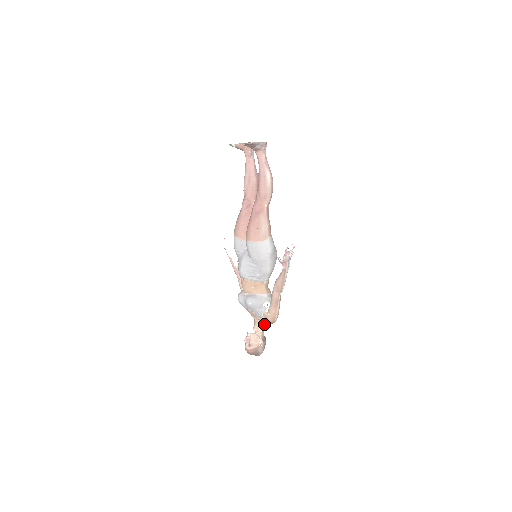
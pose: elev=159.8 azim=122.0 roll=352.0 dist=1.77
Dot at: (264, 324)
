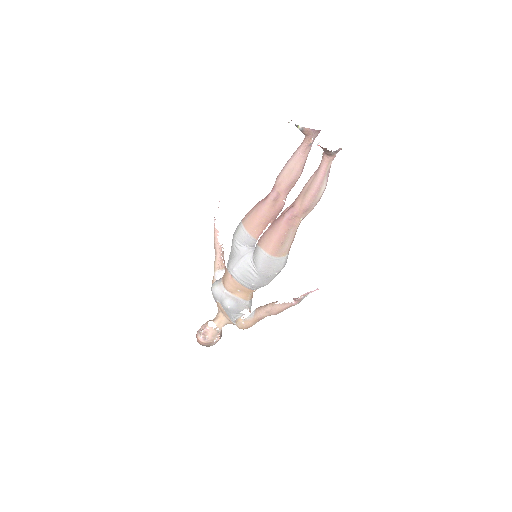
Dot at: (229, 323)
